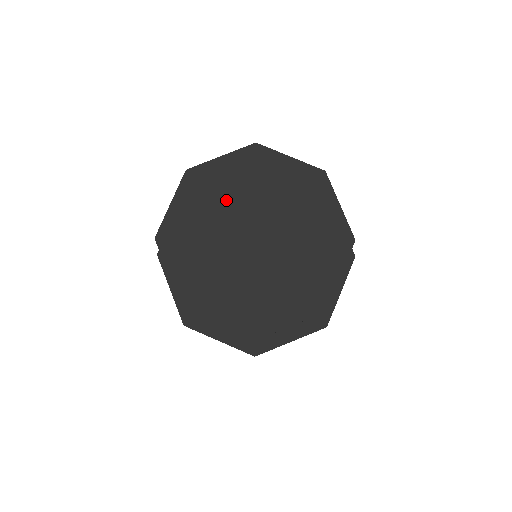
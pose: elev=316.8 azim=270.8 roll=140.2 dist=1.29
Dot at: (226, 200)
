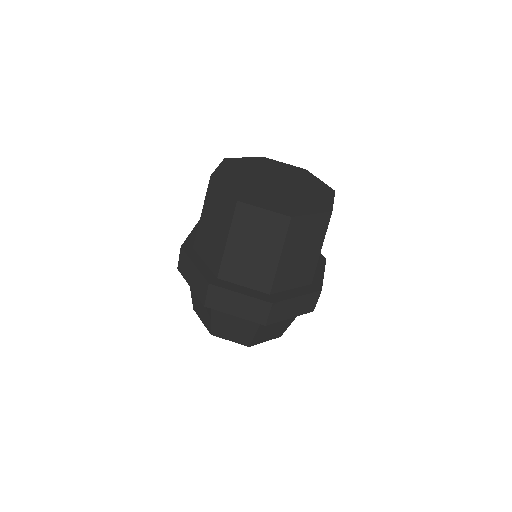
Dot at: (253, 170)
